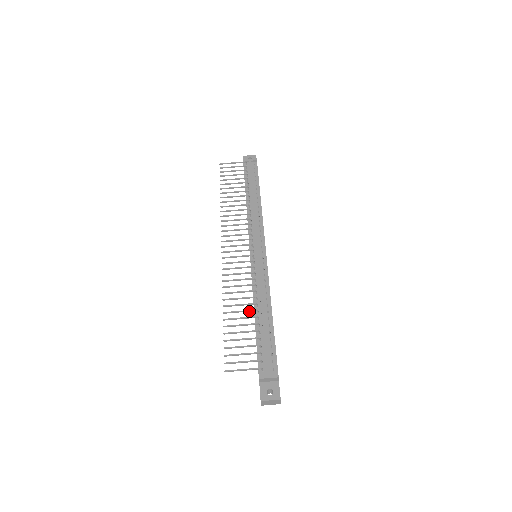
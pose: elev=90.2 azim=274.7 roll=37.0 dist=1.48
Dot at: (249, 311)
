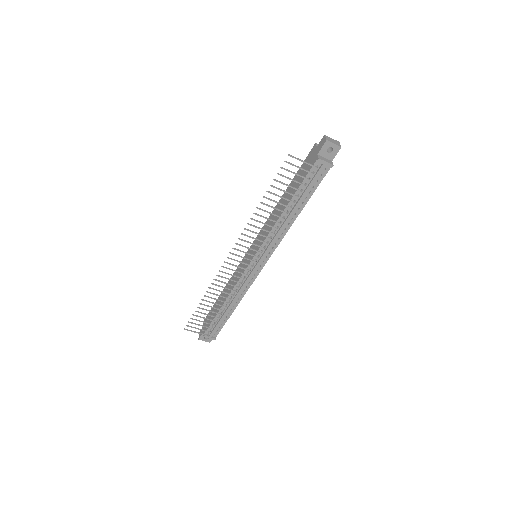
Dot at: (220, 305)
